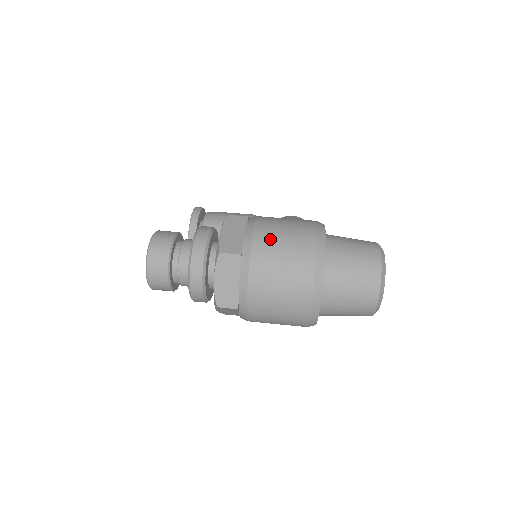
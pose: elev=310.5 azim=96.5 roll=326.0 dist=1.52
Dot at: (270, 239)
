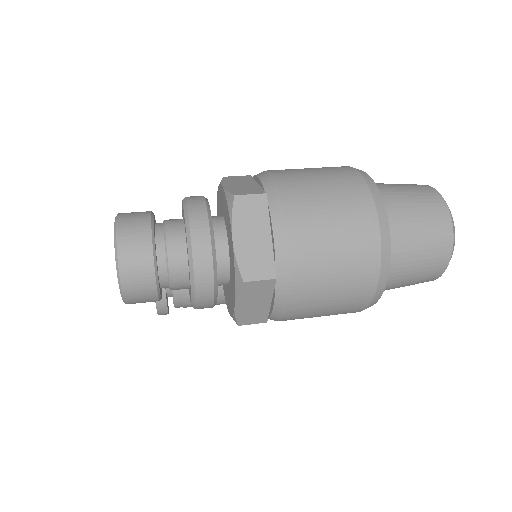
Dot at: (297, 175)
